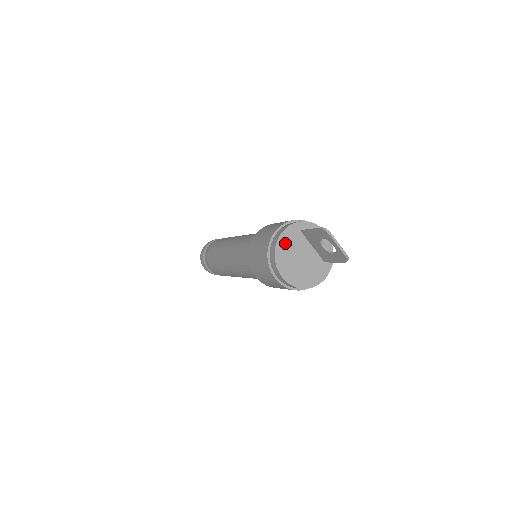
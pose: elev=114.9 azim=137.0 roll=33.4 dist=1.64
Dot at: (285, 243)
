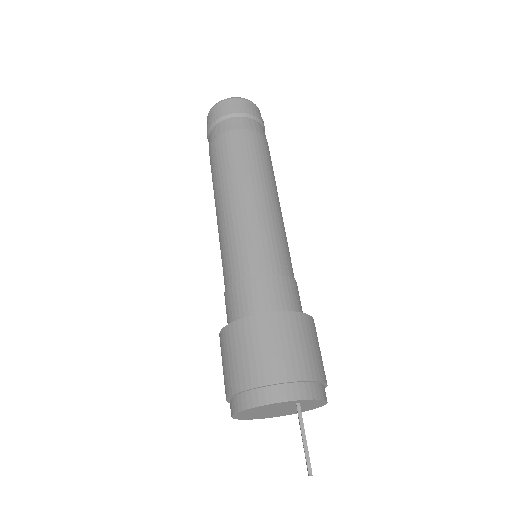
Dot at: (264, 407)
